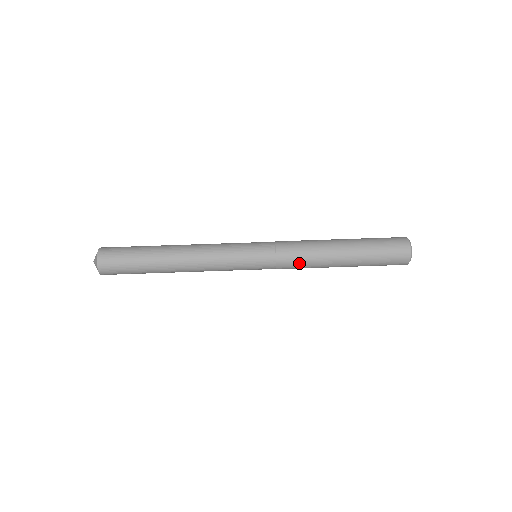
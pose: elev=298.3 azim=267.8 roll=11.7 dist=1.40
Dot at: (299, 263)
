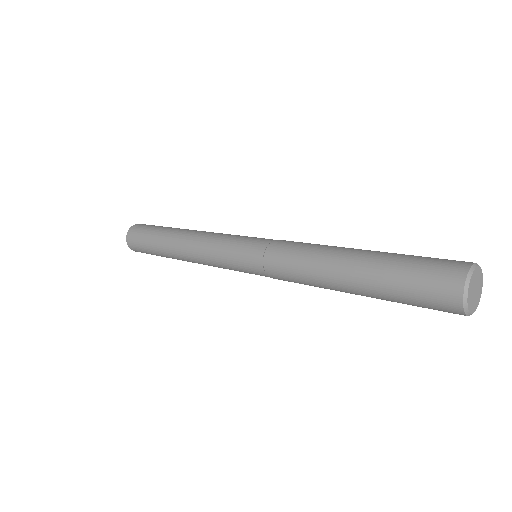
Dot at: (296, 247)
